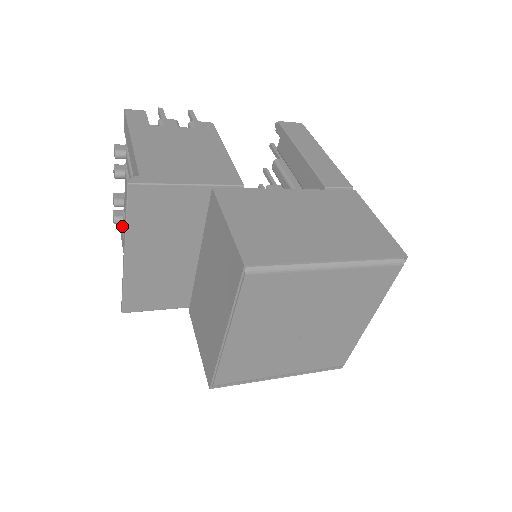
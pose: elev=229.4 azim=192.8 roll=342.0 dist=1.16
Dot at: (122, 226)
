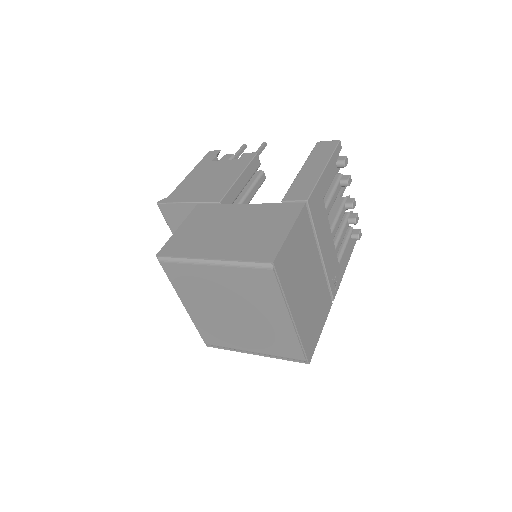
Dot at: occluded
